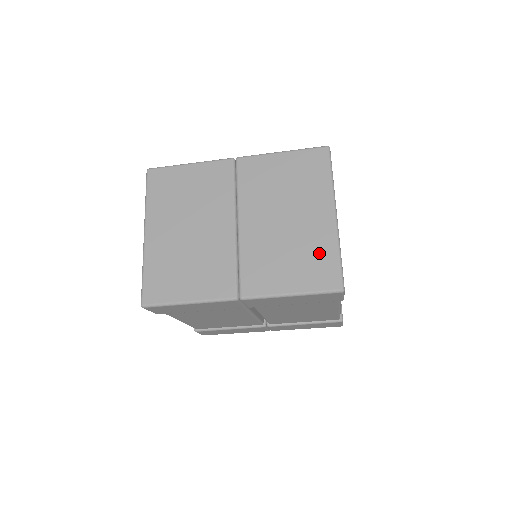
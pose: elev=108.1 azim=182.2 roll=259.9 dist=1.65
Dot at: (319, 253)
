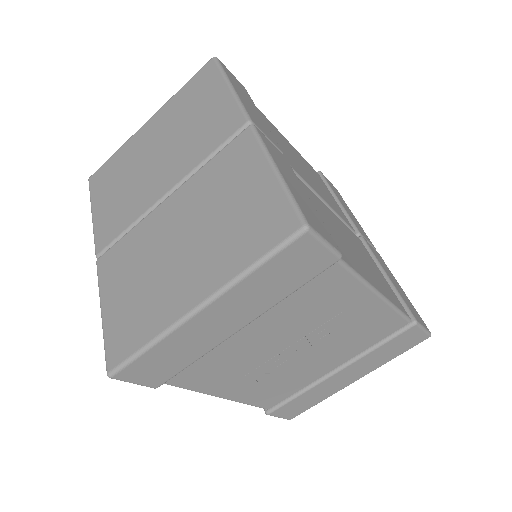
Dot at: (145, 317)
